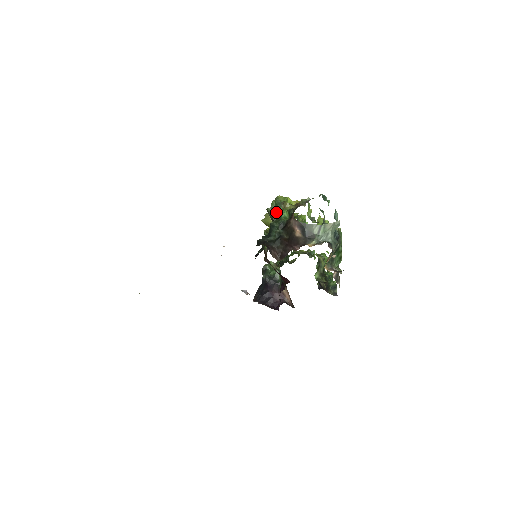
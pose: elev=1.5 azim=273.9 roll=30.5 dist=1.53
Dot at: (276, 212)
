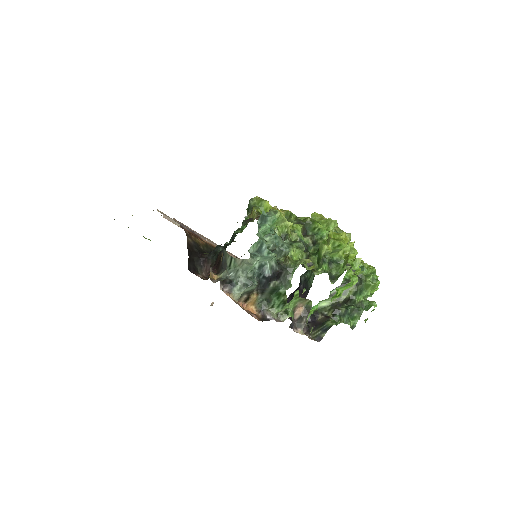
Dot at: occluded
